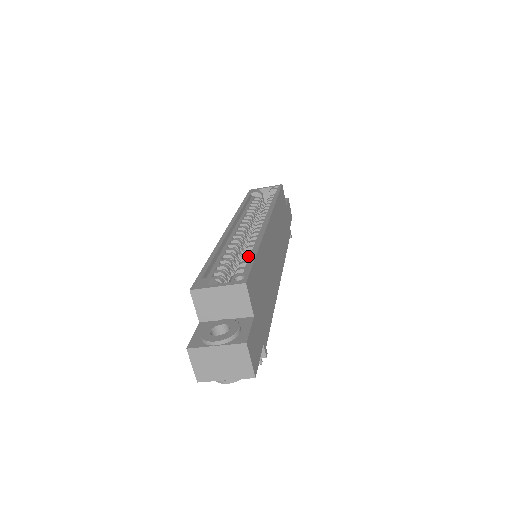
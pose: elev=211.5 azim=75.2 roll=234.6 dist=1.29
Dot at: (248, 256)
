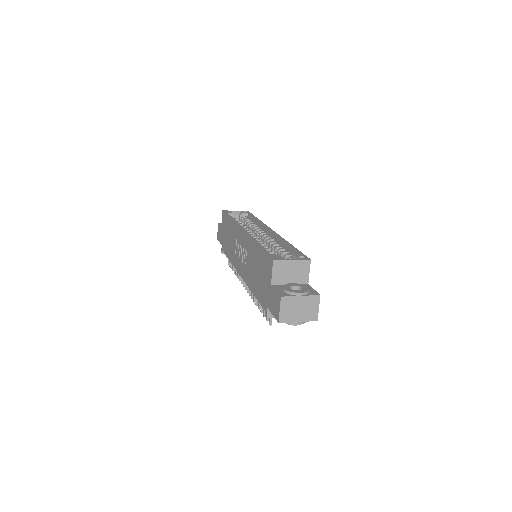
Dot at: (284, 248)
